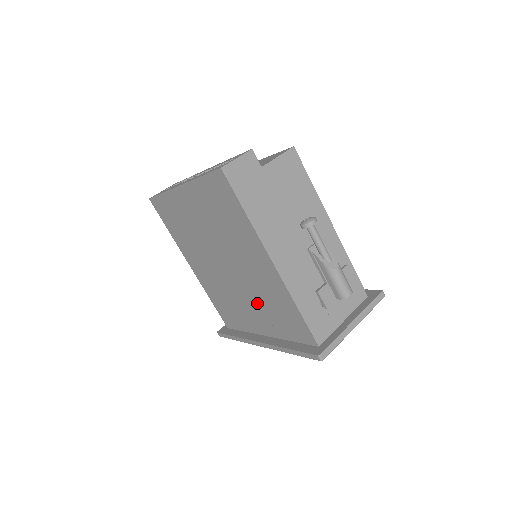
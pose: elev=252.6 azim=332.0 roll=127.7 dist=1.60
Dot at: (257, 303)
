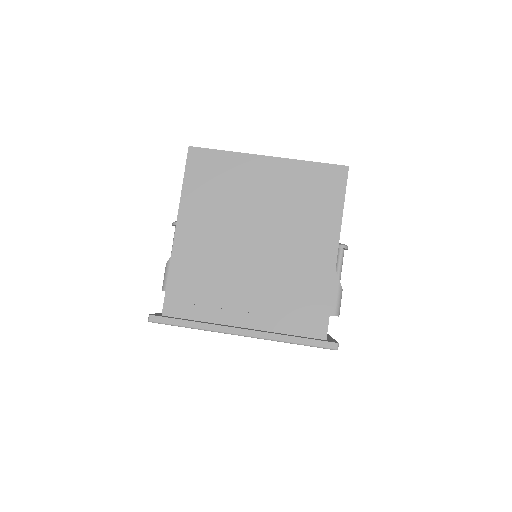
Dot at: (269, 288)
